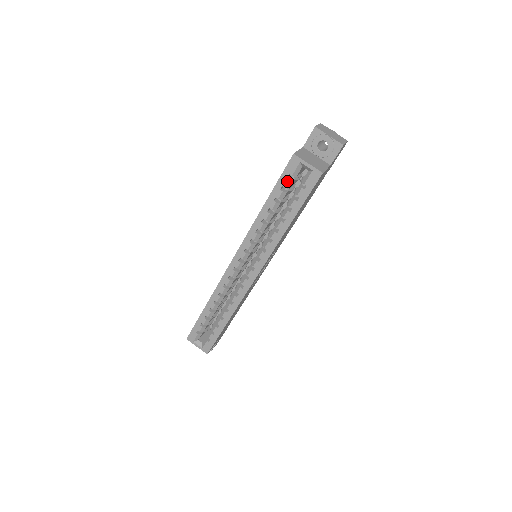
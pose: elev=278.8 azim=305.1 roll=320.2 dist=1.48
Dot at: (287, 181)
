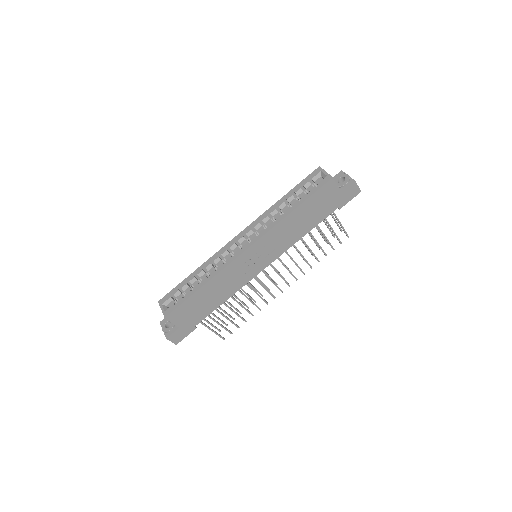
Dot at: (307, 182)
